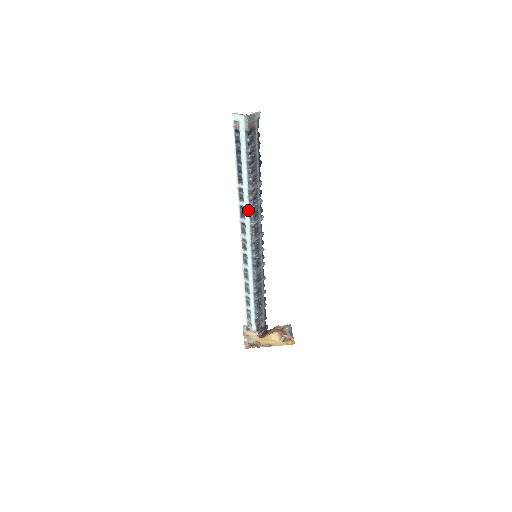
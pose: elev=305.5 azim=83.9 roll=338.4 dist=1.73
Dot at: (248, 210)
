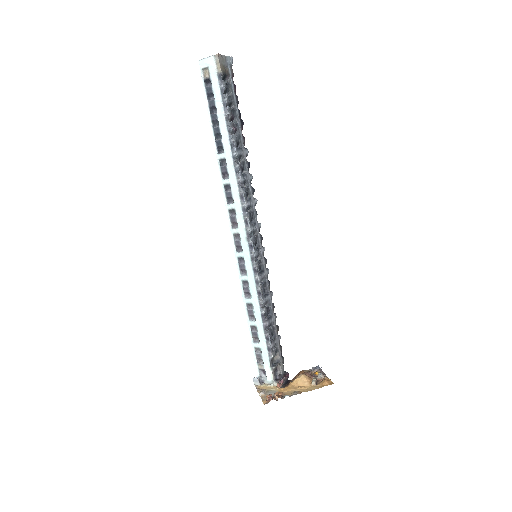
Dot at: (236, 186)
